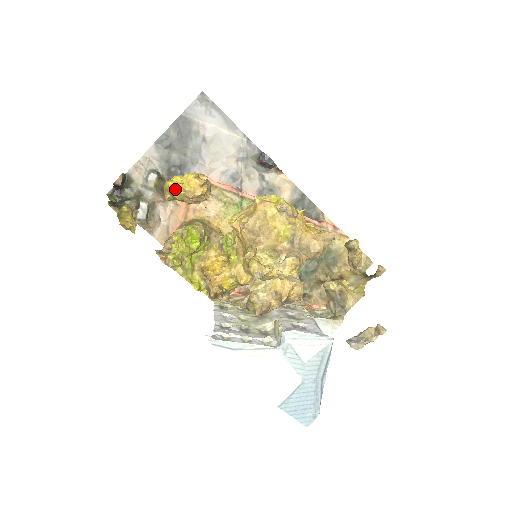
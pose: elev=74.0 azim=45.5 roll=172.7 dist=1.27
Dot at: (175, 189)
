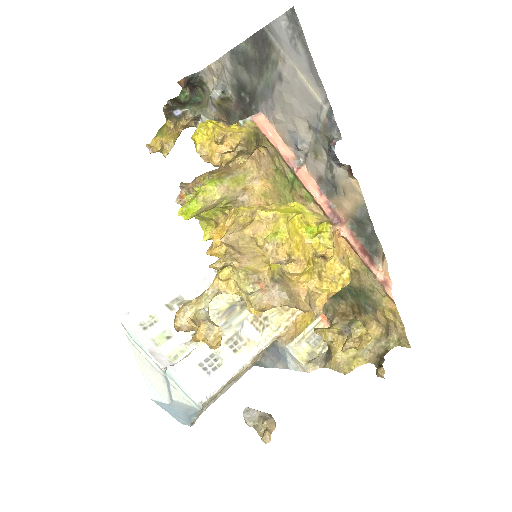
Dot at: (195, 143)
